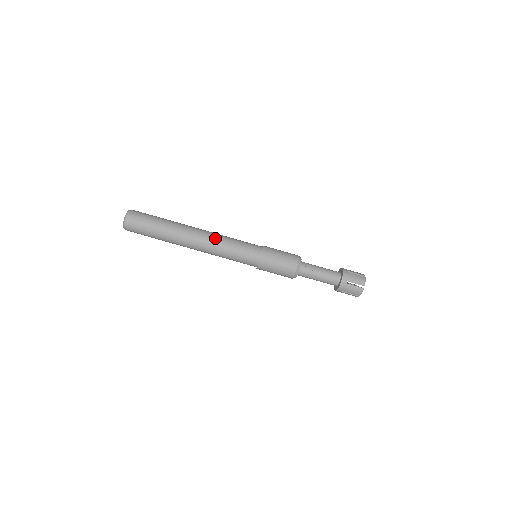
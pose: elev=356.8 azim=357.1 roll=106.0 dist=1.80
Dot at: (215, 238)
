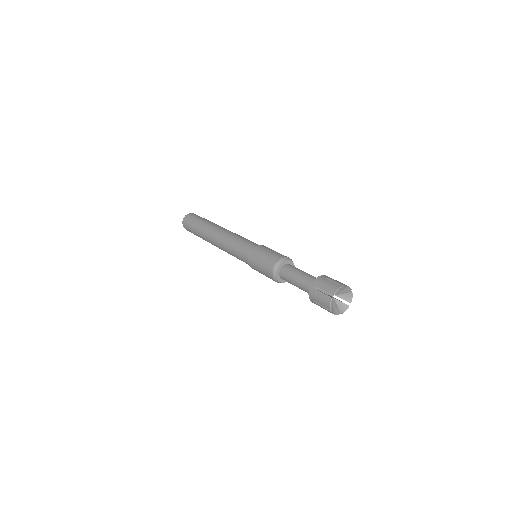
Dot at: (227, 234)
